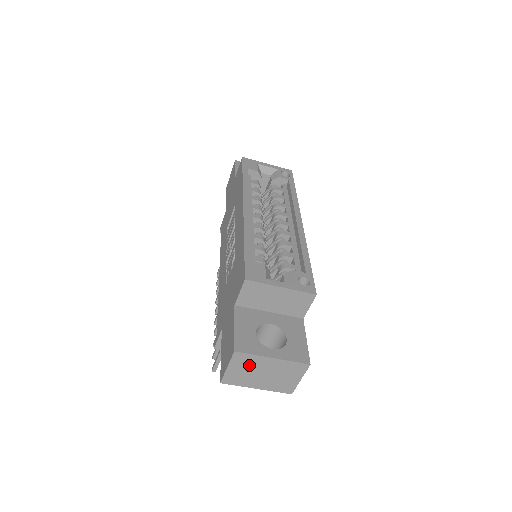
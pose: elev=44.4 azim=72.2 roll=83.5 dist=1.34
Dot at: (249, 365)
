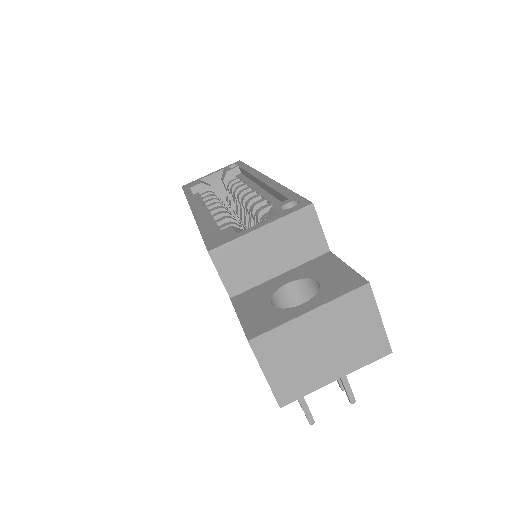
Dot at: (289, 349)
